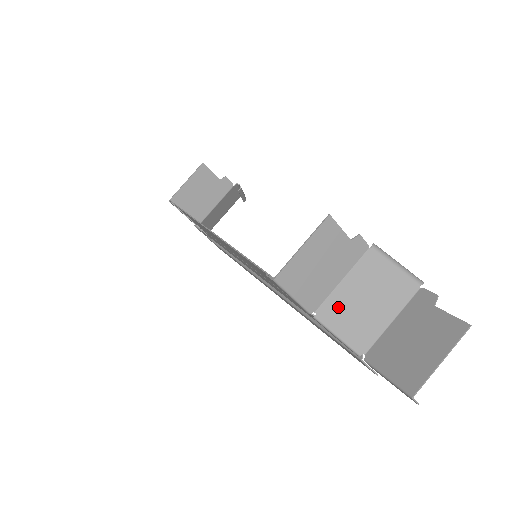
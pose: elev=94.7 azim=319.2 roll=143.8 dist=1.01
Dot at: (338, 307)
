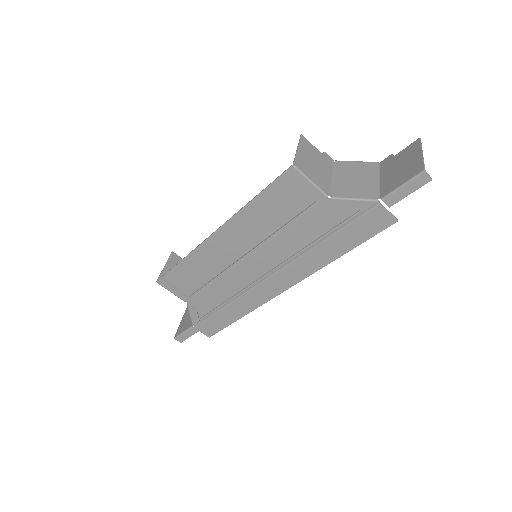
Dot at: (342, 188)
